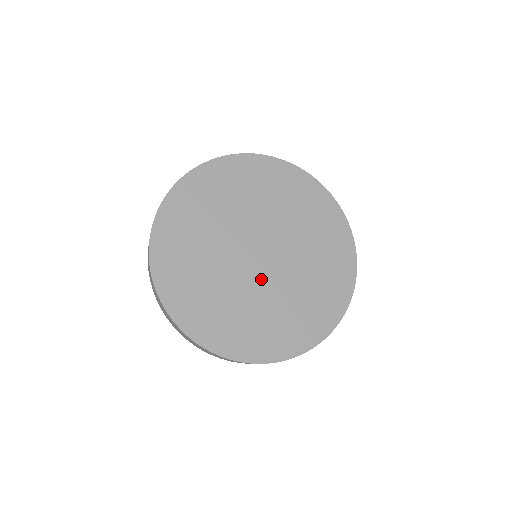
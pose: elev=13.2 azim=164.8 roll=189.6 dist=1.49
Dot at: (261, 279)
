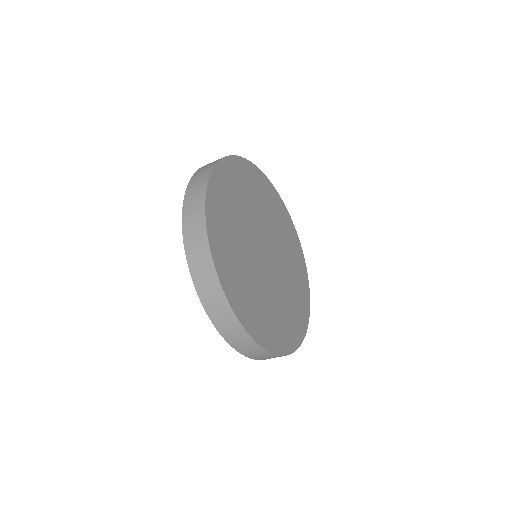
Dot at: (269, 276)
